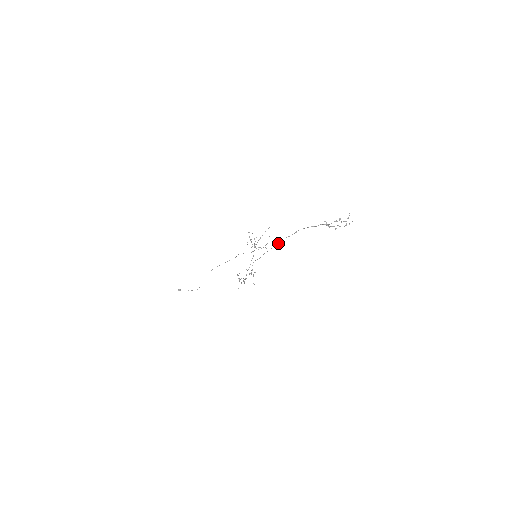
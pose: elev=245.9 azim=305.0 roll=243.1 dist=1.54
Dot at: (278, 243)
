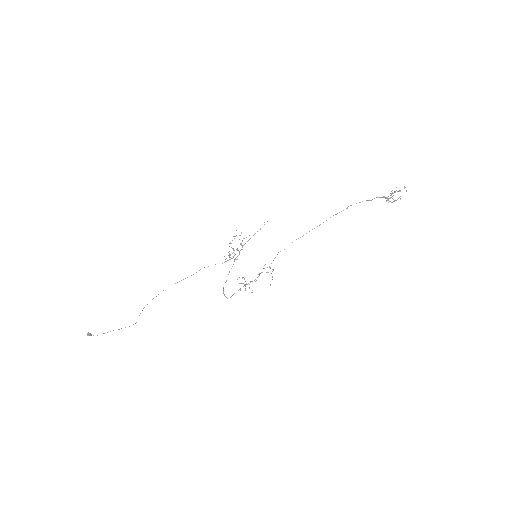
Dot at: occluded
